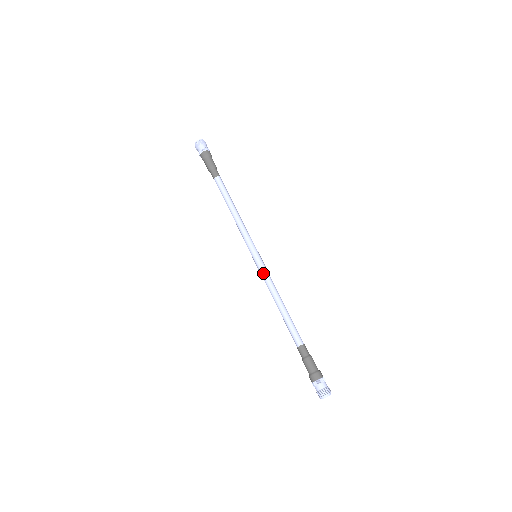
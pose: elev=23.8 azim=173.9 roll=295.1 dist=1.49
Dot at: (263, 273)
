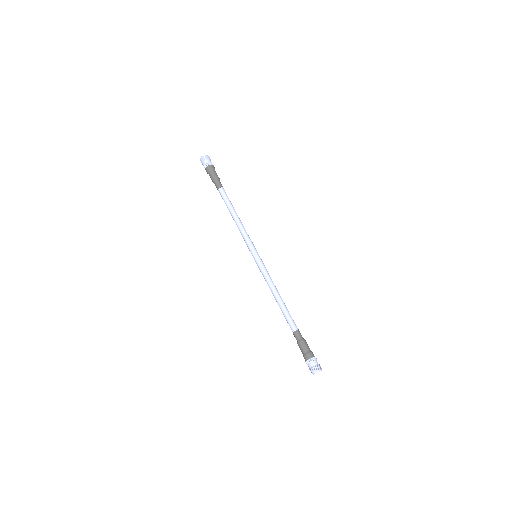
Dot at: (263, 270)
